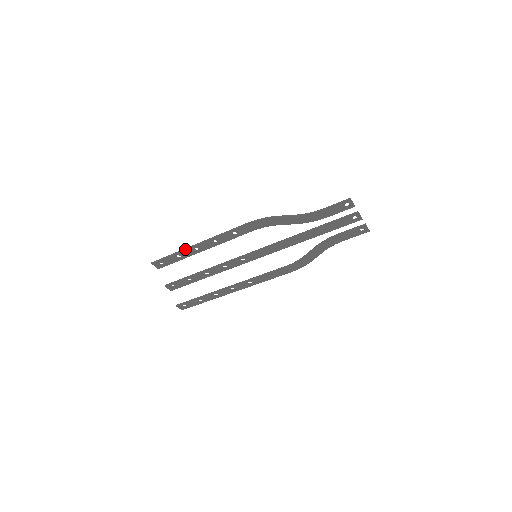
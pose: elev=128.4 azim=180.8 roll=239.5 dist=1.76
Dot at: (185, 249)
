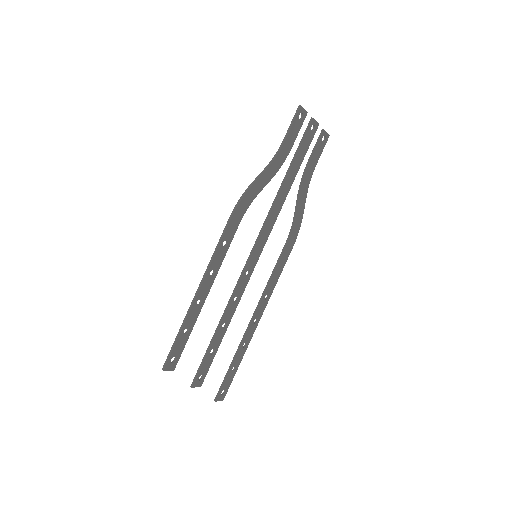
Dot at: (187, 314)
